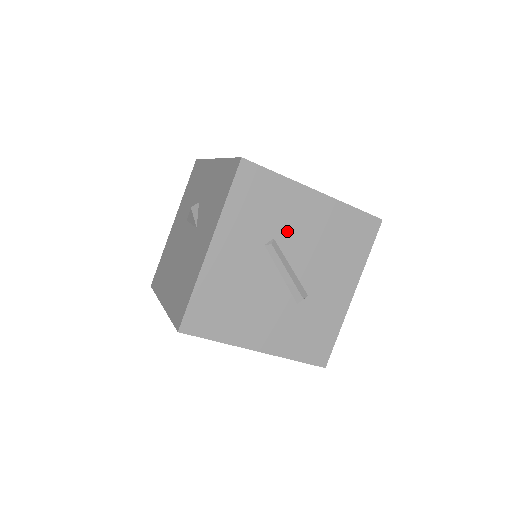
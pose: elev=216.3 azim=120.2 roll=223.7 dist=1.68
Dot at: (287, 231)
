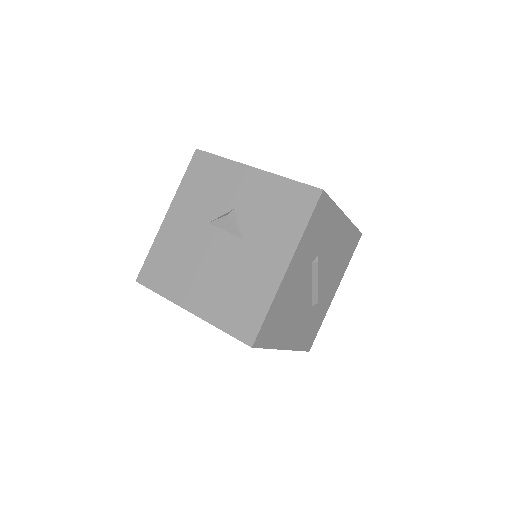
Dot at: (324, 249)
